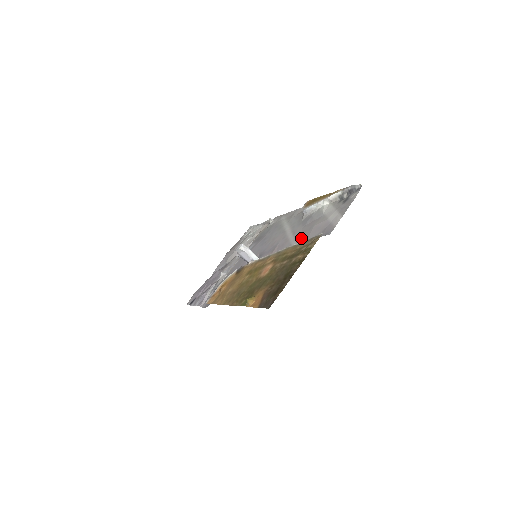
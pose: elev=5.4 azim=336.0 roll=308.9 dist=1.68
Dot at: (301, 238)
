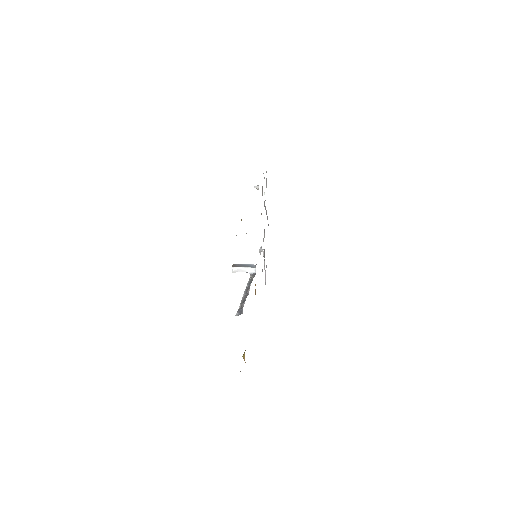
Dot at: occluded
